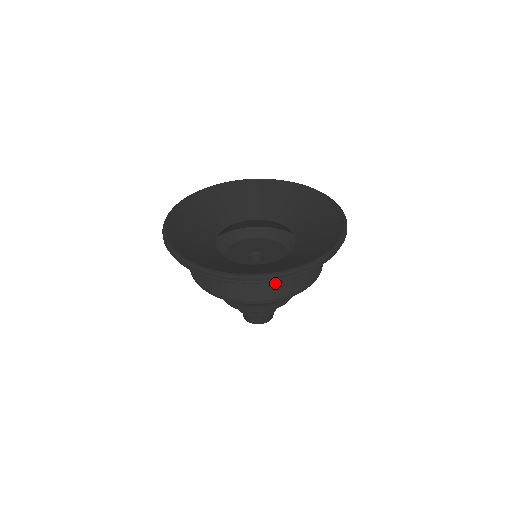
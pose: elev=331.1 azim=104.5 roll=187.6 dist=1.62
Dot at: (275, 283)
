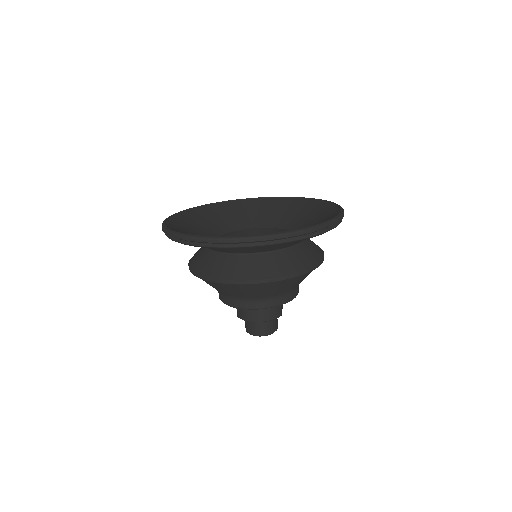
Dot at: (283, 261)
